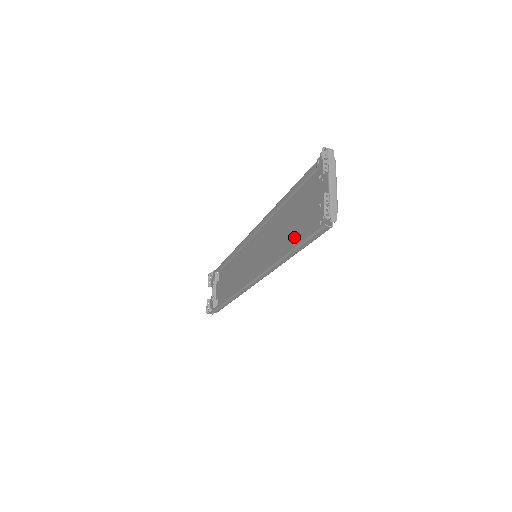
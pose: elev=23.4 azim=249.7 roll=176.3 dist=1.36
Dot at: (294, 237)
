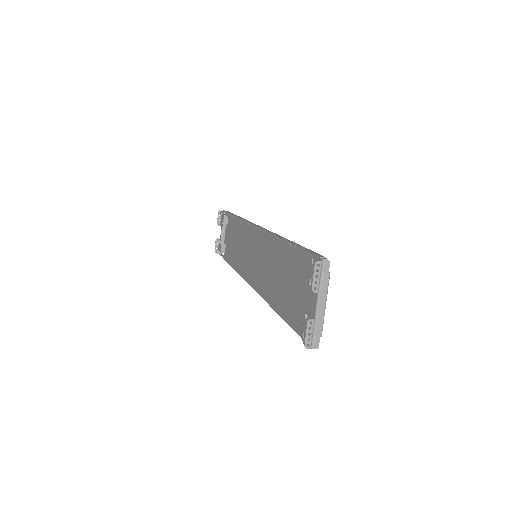
Dot at: (286, 294)
